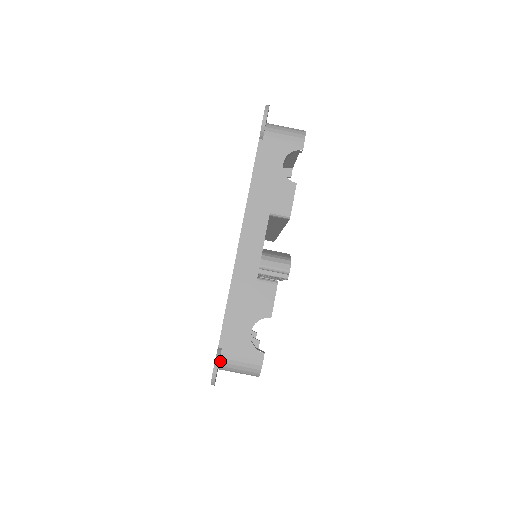
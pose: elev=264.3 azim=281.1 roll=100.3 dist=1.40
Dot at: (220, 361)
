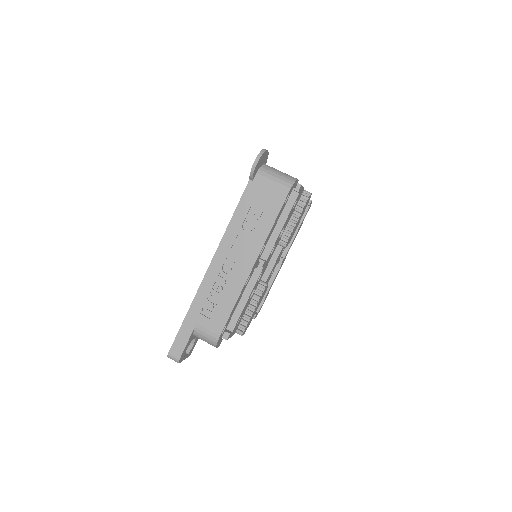
Dot at: (263, 165)
